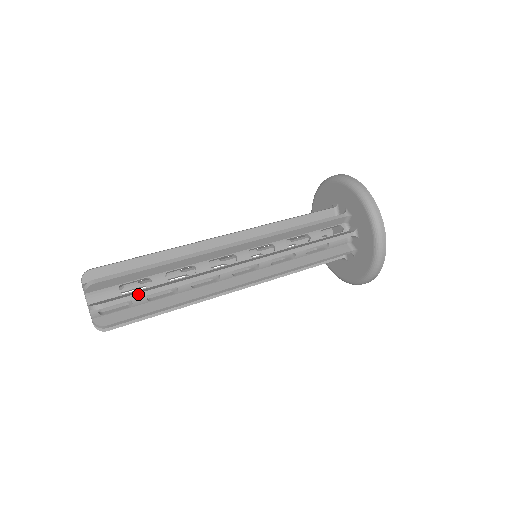
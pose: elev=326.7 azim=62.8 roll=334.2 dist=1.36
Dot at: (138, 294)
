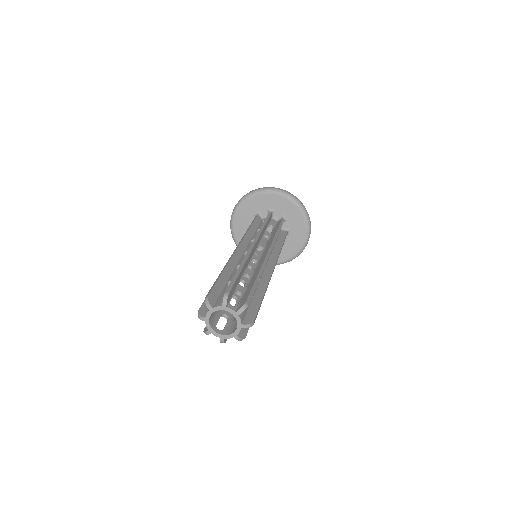
Dot at: (234, 278)
